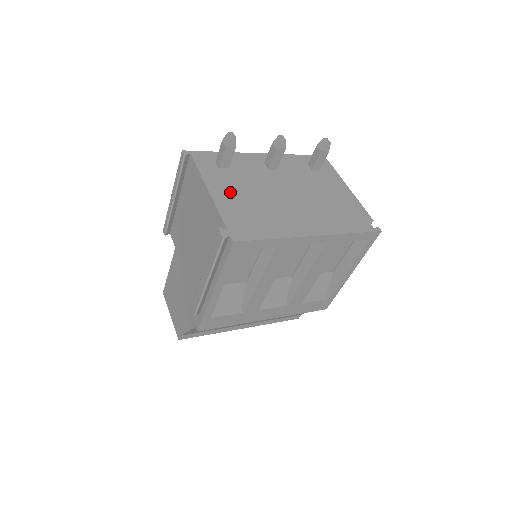
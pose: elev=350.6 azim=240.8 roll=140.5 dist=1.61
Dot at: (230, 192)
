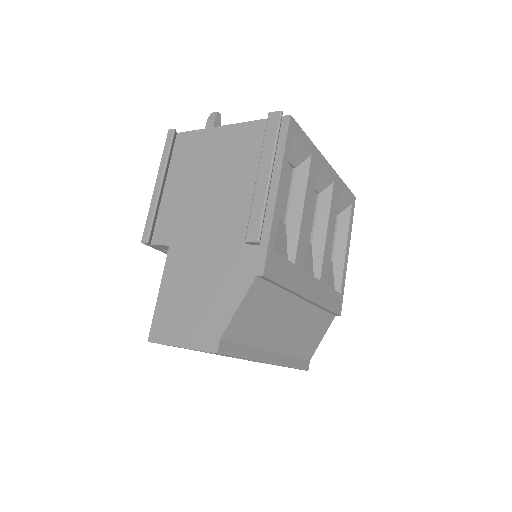
Dot at: occluded
